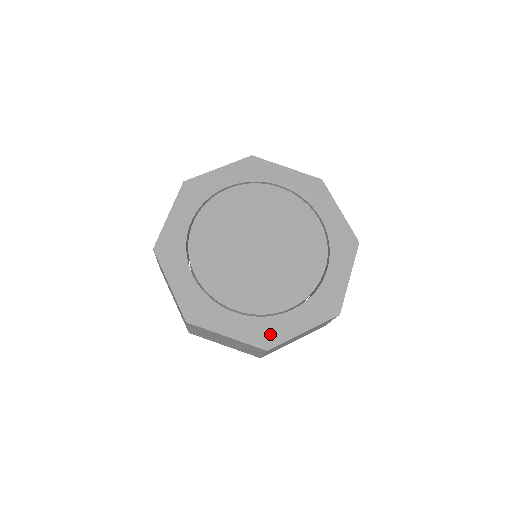
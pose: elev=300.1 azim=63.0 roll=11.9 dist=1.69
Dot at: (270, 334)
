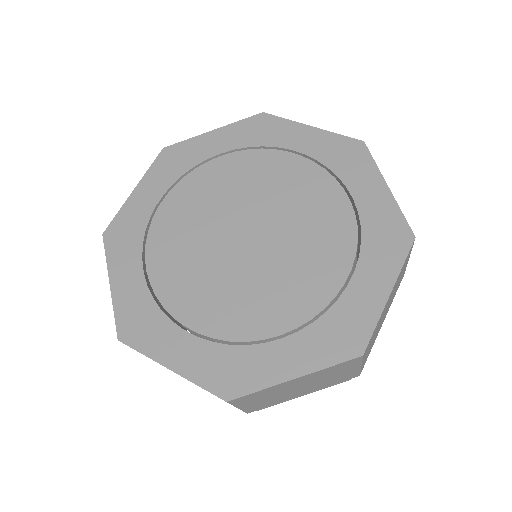
Dot at: (237, 374)
